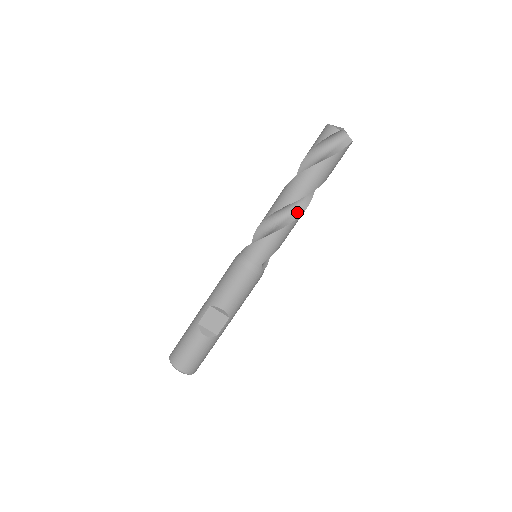
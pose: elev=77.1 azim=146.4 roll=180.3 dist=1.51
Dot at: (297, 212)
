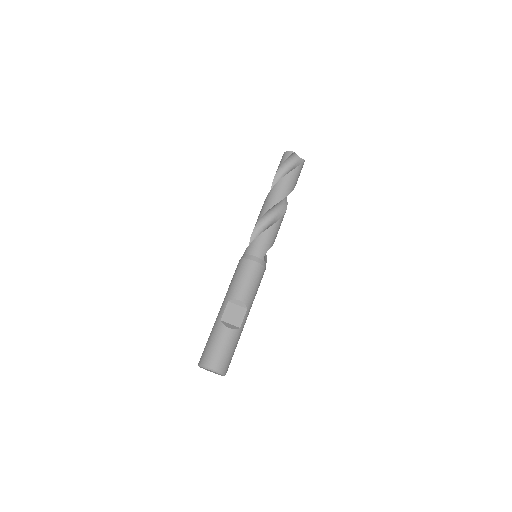
Dot at: (280, 214)
